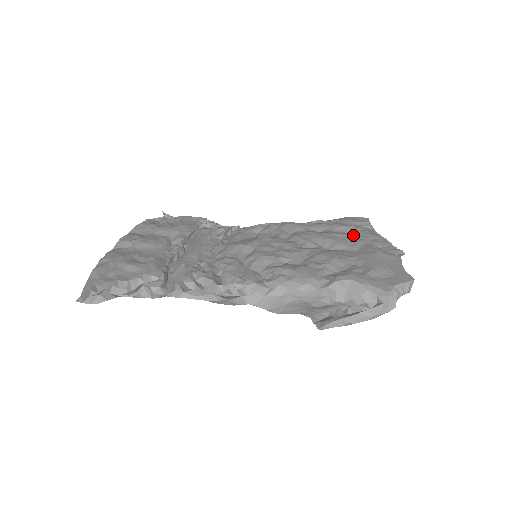
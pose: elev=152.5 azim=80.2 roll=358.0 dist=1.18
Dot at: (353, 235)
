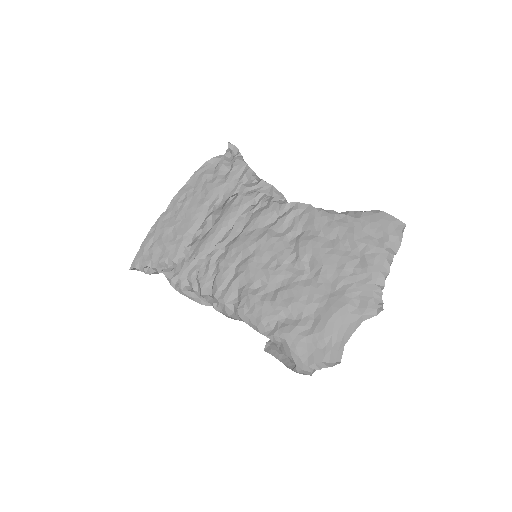
Dot at: (350, 263)
